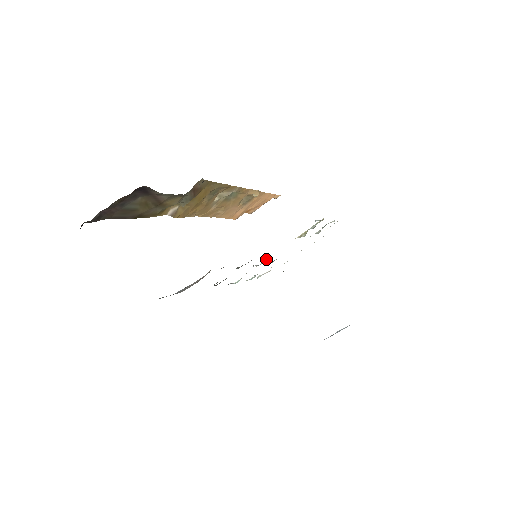
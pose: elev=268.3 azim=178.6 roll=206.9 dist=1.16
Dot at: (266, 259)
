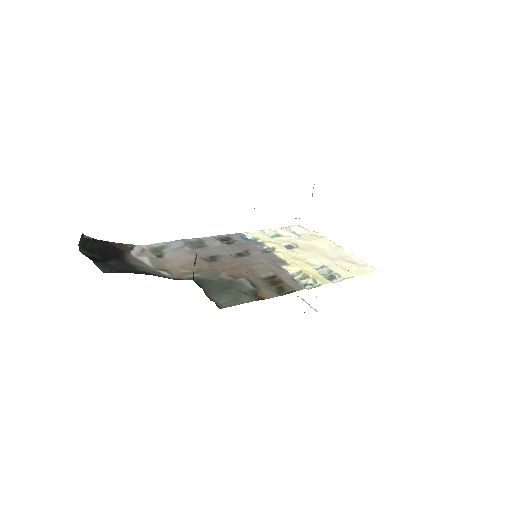
Dot at: (276, 250)
